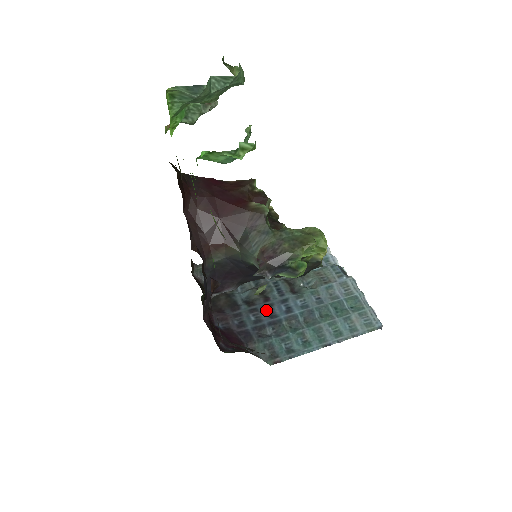
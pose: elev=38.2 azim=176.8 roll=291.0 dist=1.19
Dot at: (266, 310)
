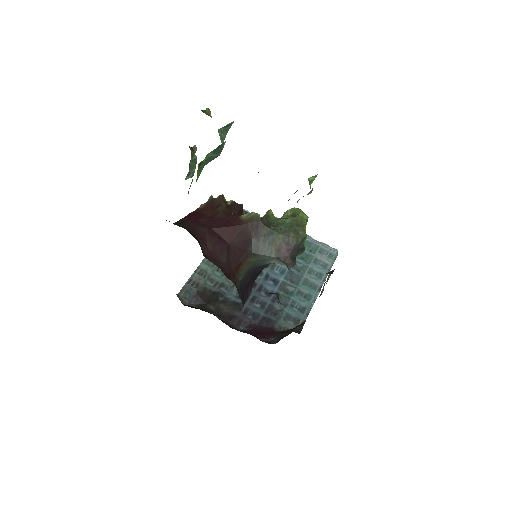
Dot at: (261, 293)
